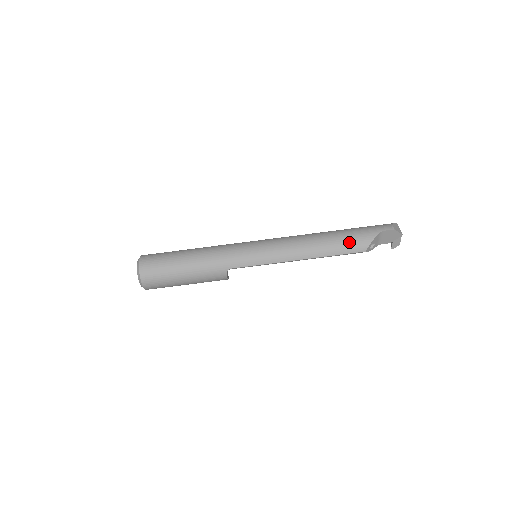
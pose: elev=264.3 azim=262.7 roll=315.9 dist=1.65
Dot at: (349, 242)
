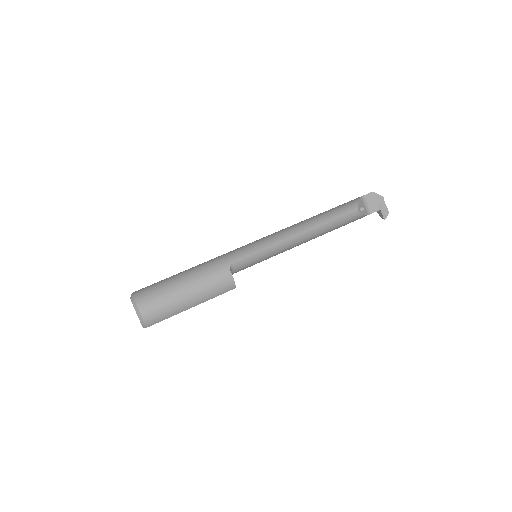
Dot at: (338, 209)
